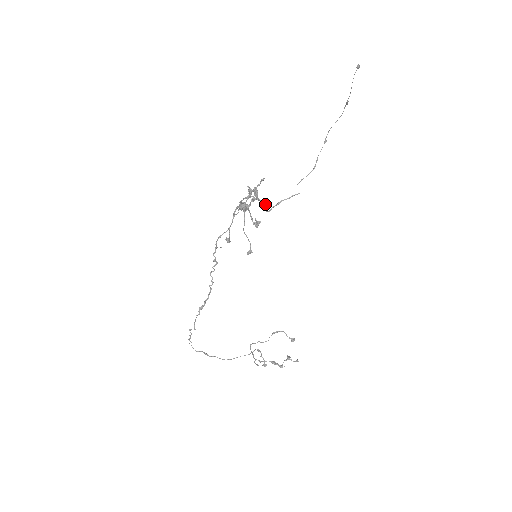
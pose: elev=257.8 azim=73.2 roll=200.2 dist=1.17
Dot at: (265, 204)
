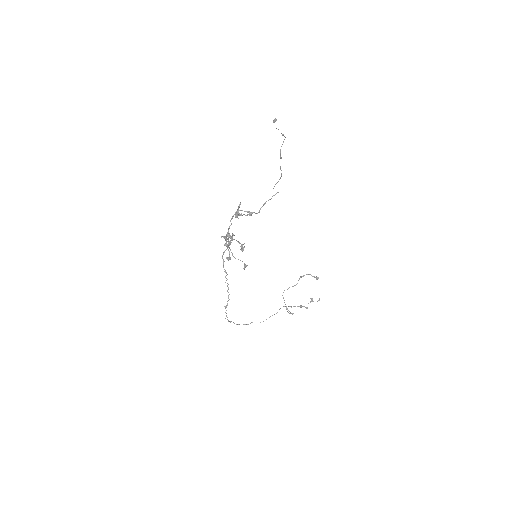
Dot at: (251, 215)
